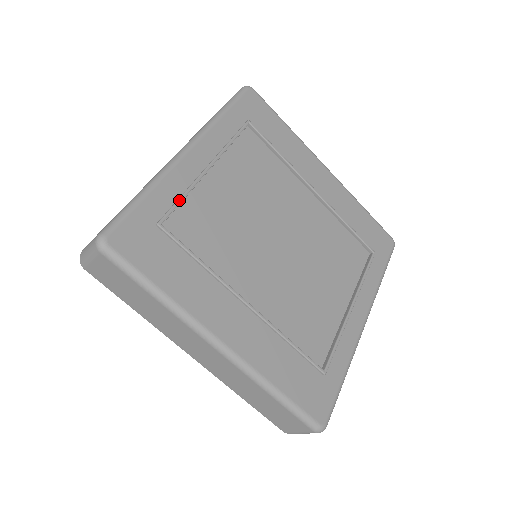
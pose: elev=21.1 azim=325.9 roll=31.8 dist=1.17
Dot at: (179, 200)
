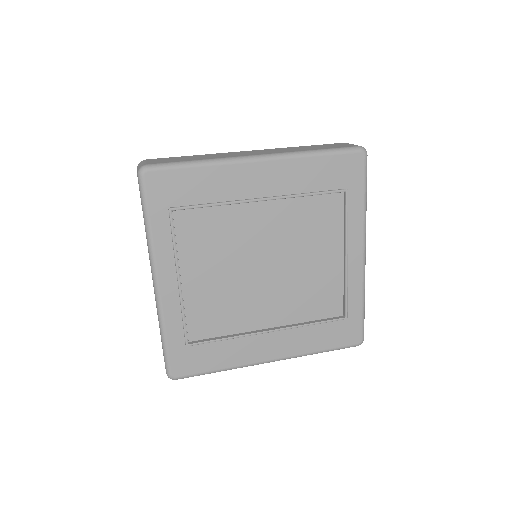
Dot at: (184, 322)
